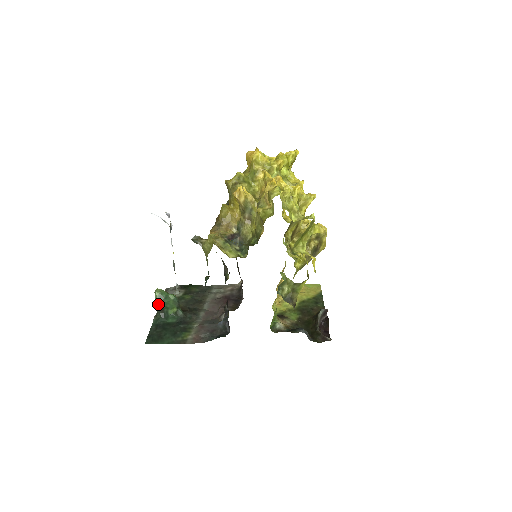
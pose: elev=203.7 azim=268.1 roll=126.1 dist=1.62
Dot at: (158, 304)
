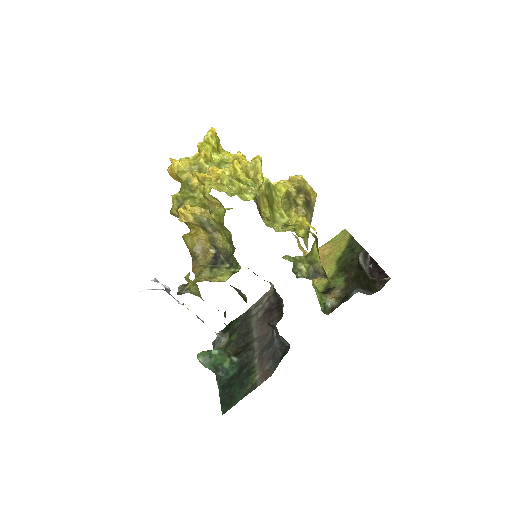
Dot at: occluded
